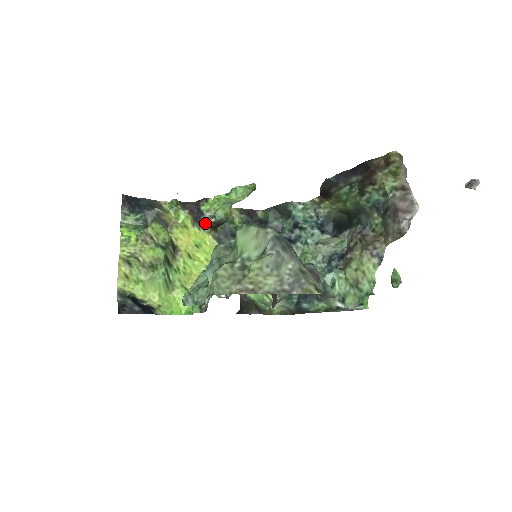
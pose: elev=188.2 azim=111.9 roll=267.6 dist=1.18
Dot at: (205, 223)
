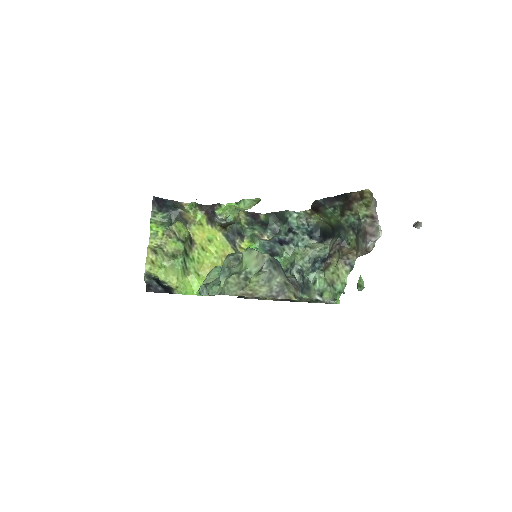
Dot at: (217, 223)
